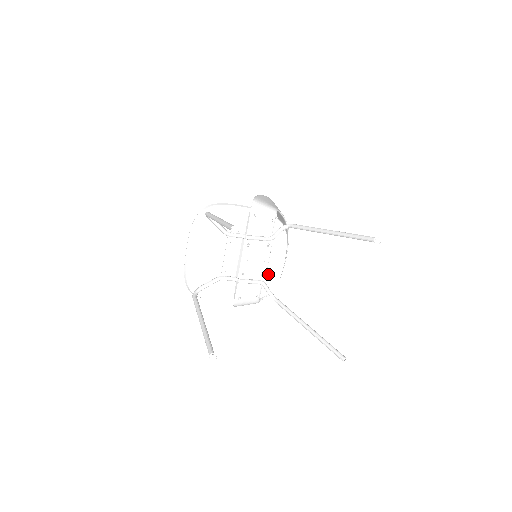
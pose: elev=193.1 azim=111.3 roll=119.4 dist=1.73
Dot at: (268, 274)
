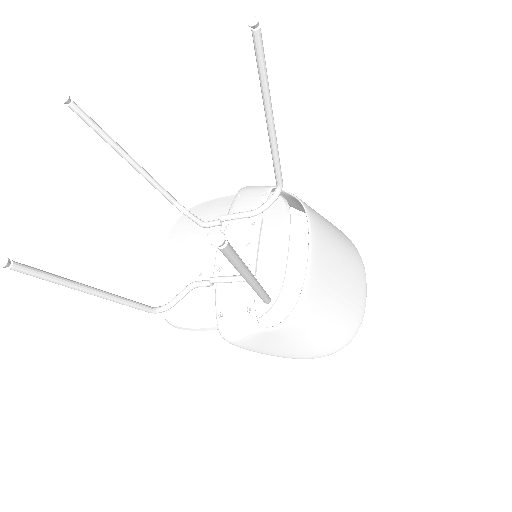
Dot at: (262, 268)
